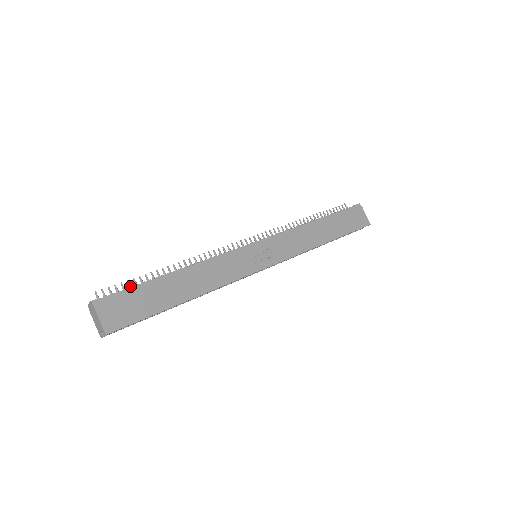
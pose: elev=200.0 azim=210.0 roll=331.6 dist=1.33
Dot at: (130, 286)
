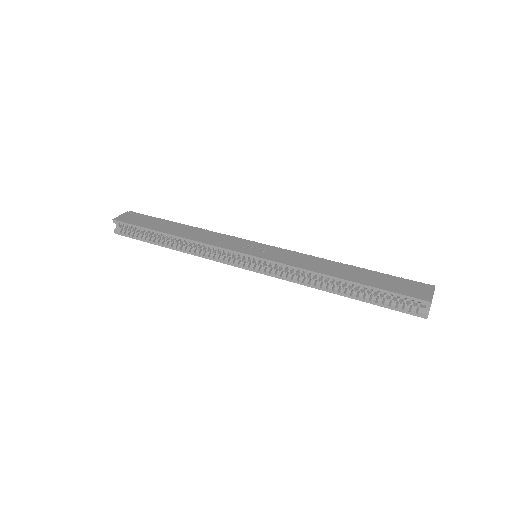
Dot at: occluded
